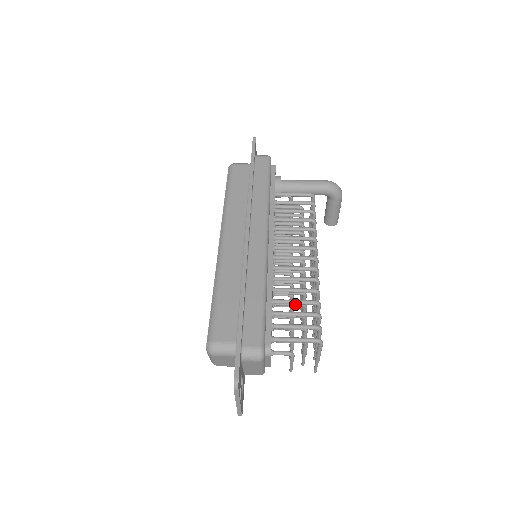
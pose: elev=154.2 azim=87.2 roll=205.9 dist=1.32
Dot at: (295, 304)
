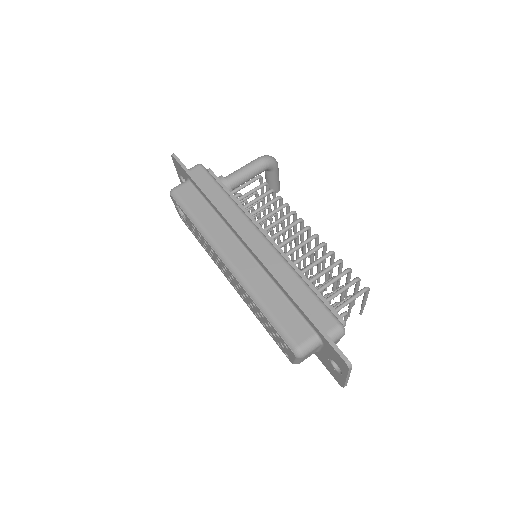
Dot at: occluded
